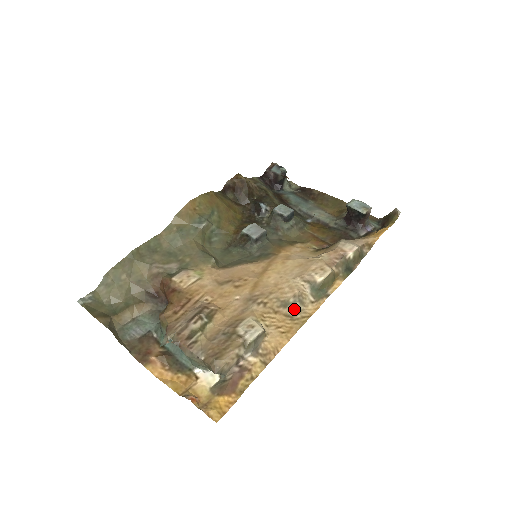
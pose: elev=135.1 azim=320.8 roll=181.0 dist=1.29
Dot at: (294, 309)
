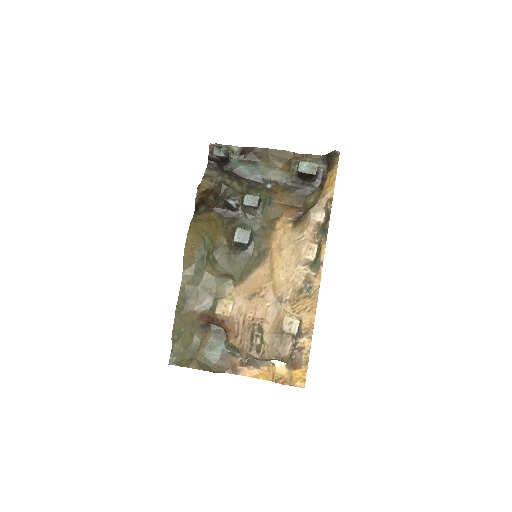
Dot at: (307, 290)
